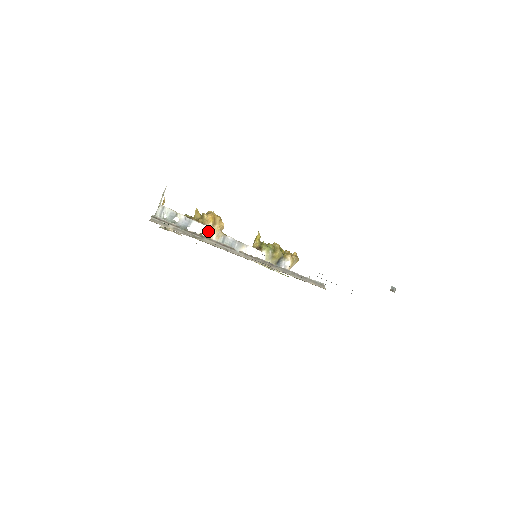
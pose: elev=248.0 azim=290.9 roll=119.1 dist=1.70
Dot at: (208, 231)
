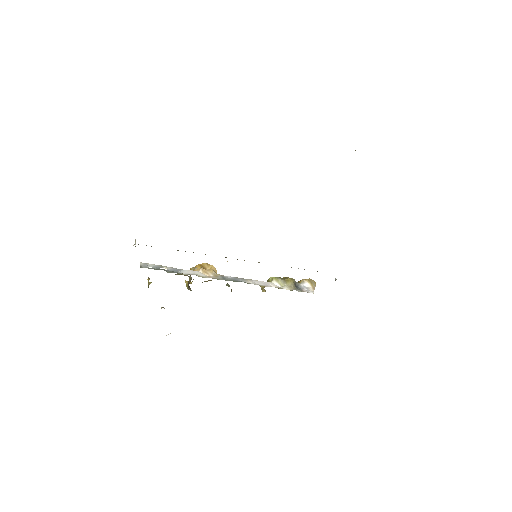
Dot at: (202, 274)
